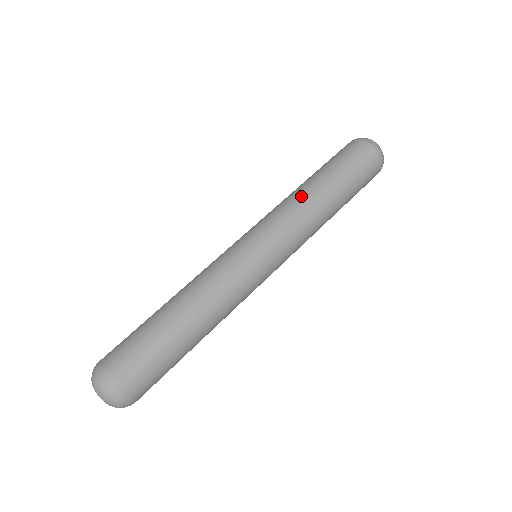
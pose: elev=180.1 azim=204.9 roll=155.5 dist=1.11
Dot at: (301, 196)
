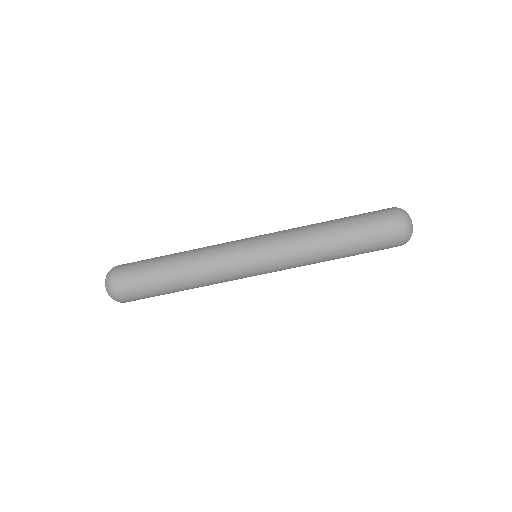
Dot at: (312, 231)
